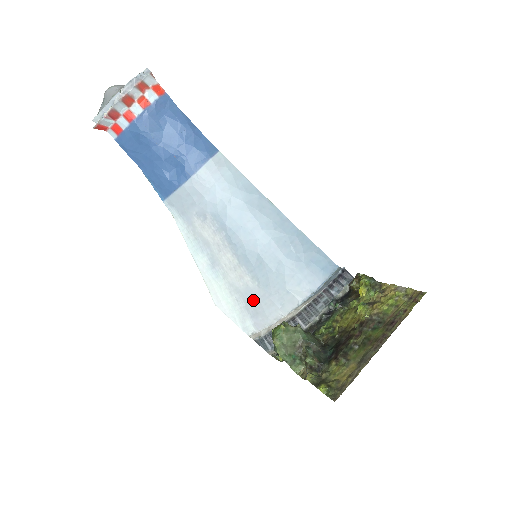
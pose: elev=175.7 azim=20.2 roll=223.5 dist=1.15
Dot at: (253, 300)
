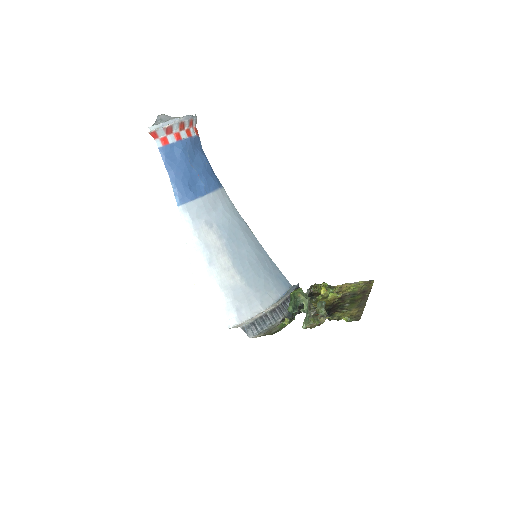
Dot at: (240, 296)
